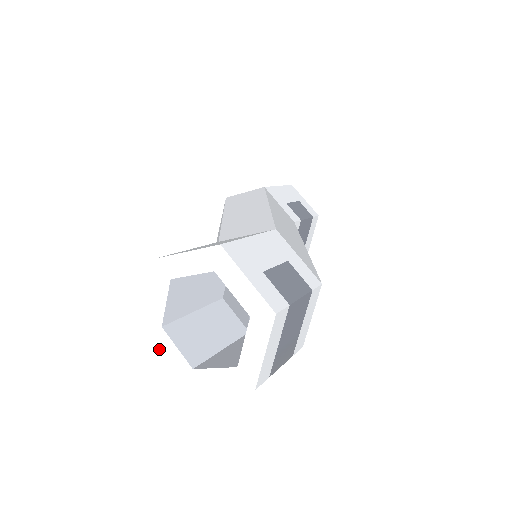
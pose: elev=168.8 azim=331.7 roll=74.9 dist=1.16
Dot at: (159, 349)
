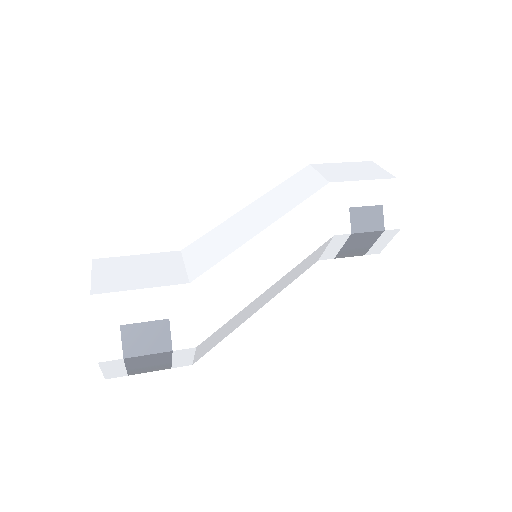
Dot at: occluded
